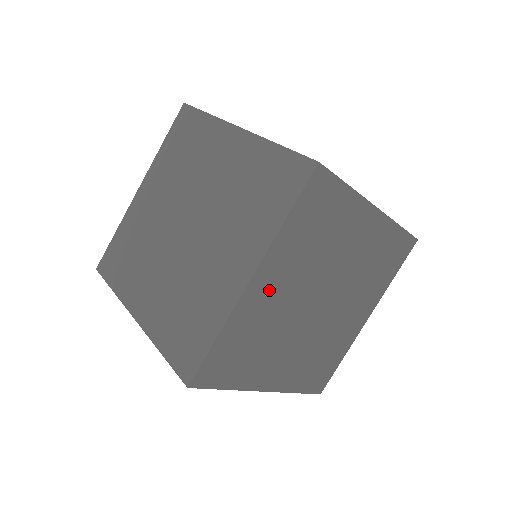
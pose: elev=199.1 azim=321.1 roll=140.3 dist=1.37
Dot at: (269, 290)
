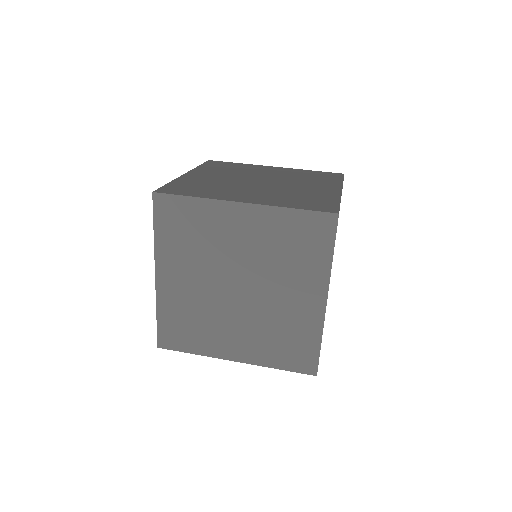
Dot at: occluded
